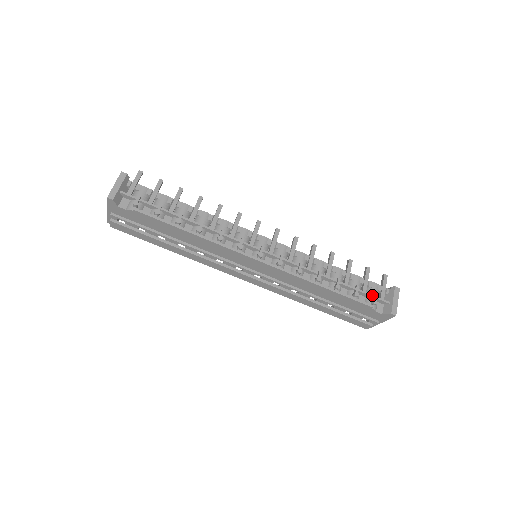
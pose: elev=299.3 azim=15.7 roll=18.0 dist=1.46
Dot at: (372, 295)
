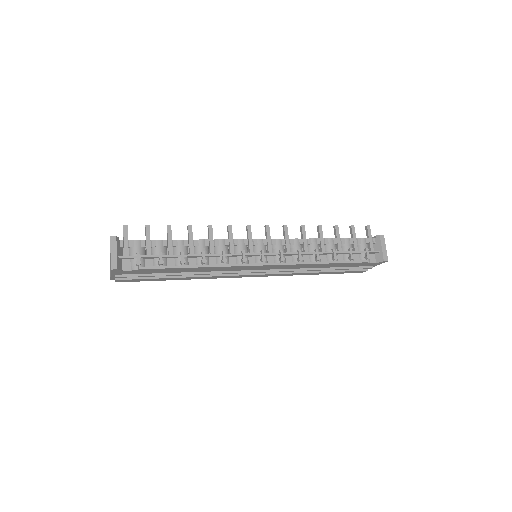
Dot at: (364, 251)
